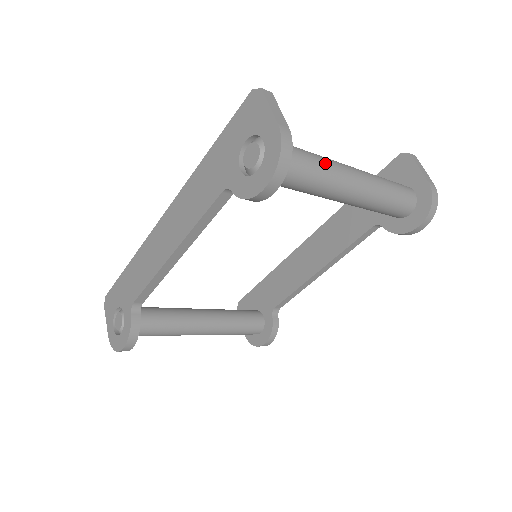
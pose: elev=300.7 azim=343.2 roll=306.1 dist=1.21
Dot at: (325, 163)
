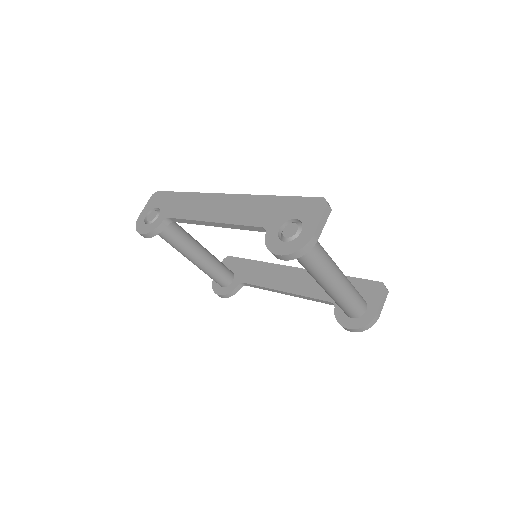
Dot at: (325, 263)
